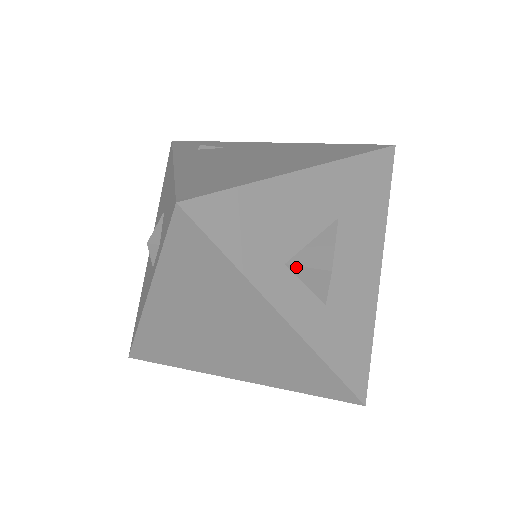
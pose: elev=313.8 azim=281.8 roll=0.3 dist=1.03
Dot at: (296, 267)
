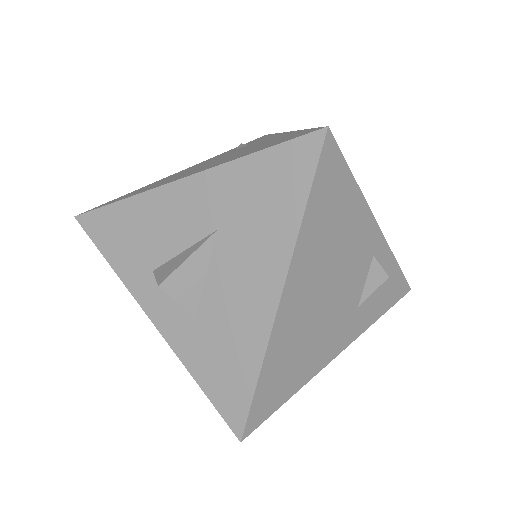
Dot at: (156, 276)
